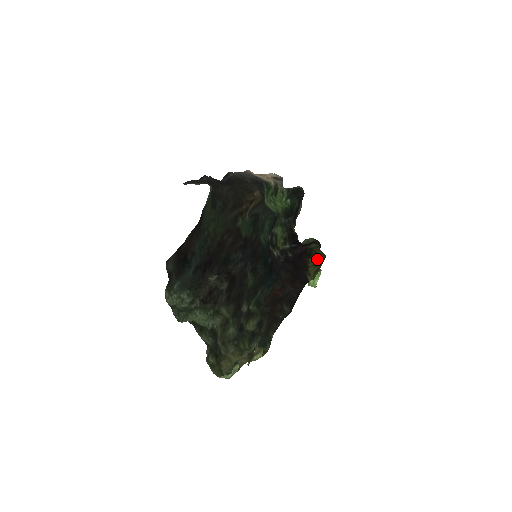
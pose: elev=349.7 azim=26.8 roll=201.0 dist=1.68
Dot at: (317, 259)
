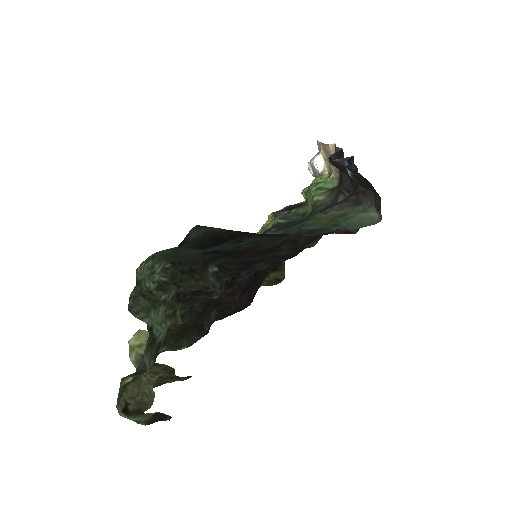
Dot at: (277, 278)
